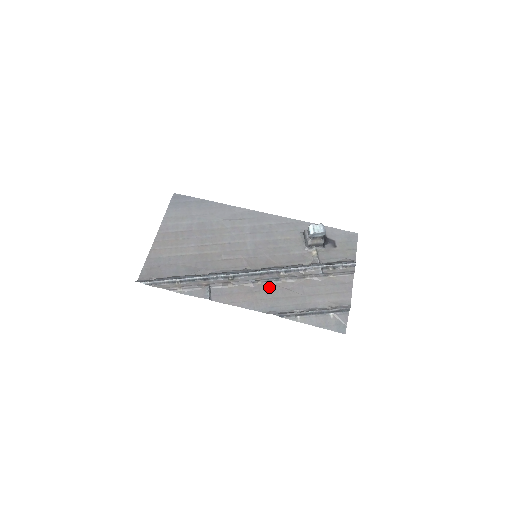
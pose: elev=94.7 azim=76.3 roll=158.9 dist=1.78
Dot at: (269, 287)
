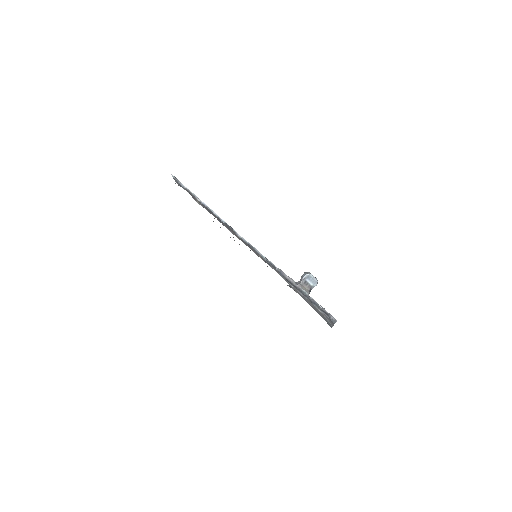
Dot at: occluded
